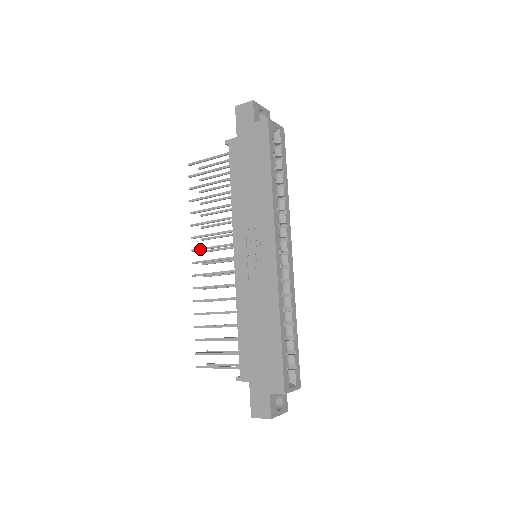
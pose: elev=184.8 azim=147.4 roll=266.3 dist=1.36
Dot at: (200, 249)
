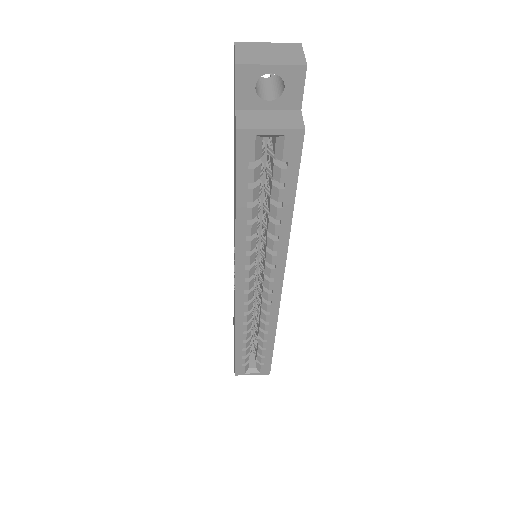
Dot at: occluded
